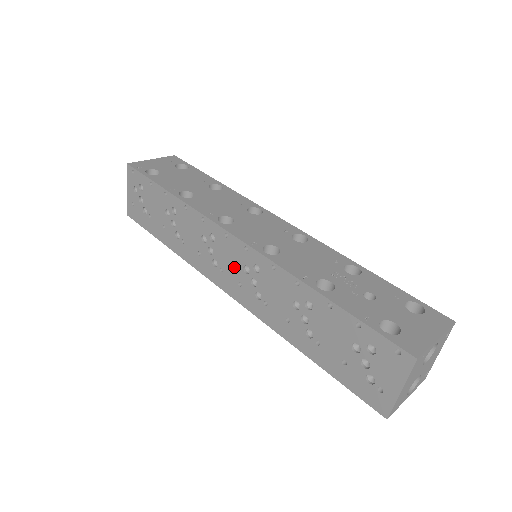
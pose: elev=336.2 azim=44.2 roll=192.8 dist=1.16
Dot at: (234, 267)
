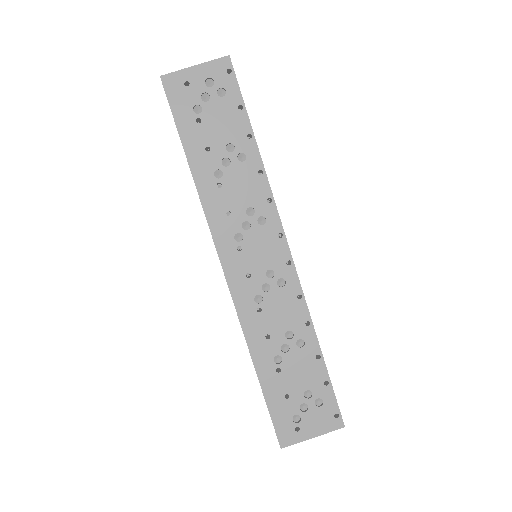
Dot at: (259, 260)
